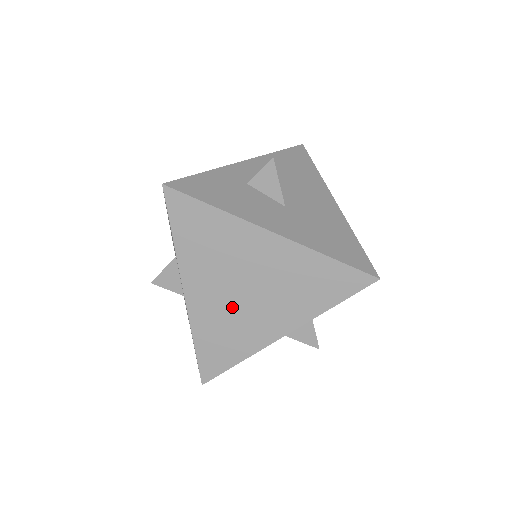
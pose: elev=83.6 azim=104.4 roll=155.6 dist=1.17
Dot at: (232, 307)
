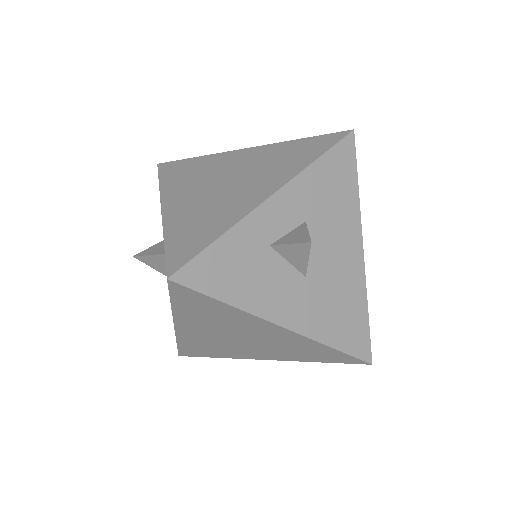
Dot at: (222, 341)
